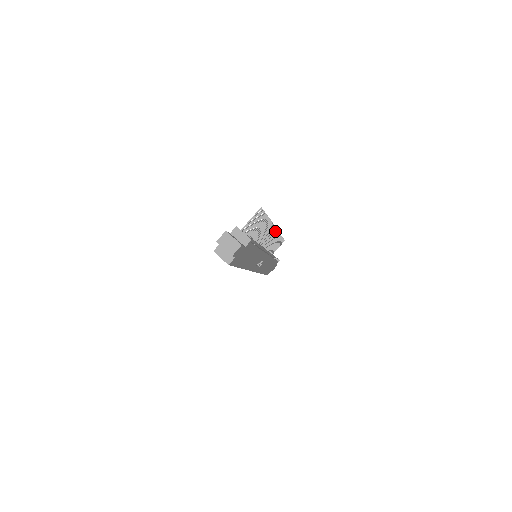
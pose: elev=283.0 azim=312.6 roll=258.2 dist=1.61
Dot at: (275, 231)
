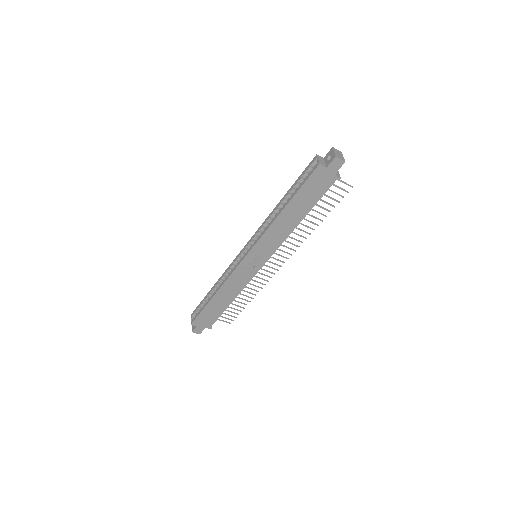
Dot at: (277, 269)
